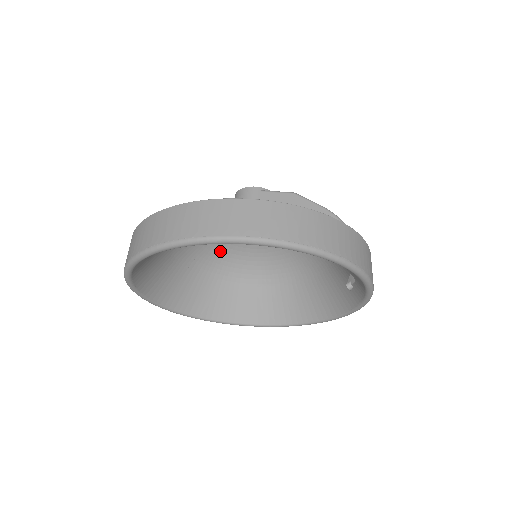
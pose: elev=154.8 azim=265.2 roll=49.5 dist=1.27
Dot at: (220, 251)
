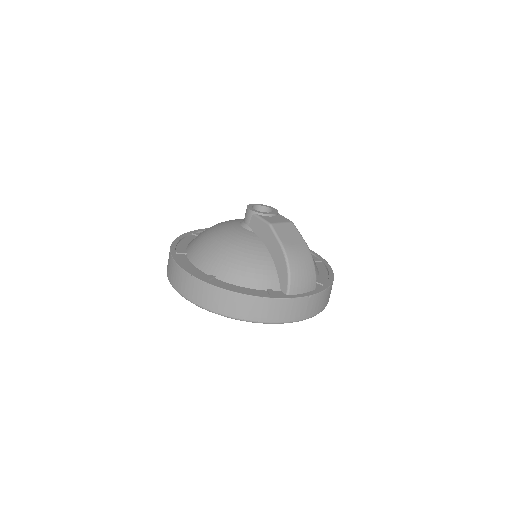
Dot at: occluded
